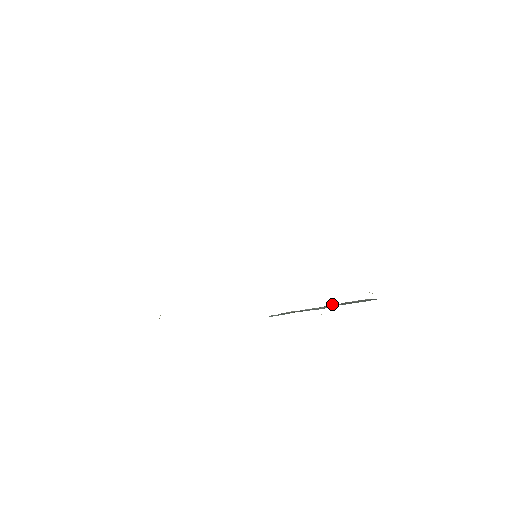
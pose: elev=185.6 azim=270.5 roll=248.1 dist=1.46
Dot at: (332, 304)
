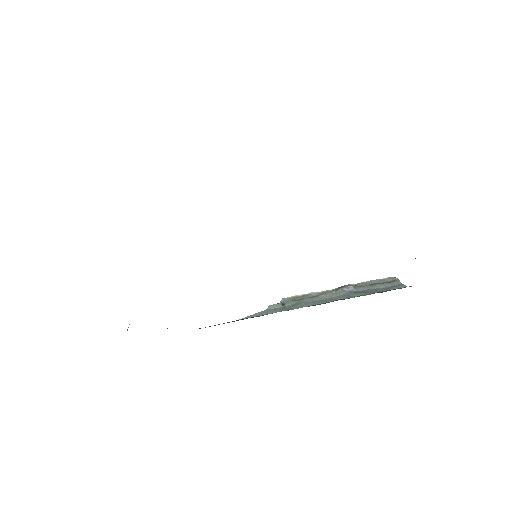
Dot at: (346, 289)
